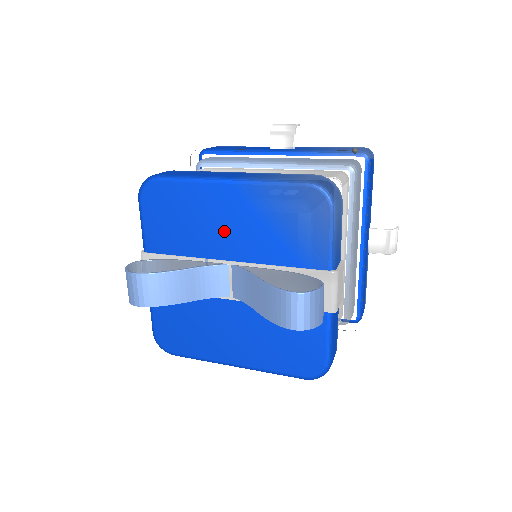
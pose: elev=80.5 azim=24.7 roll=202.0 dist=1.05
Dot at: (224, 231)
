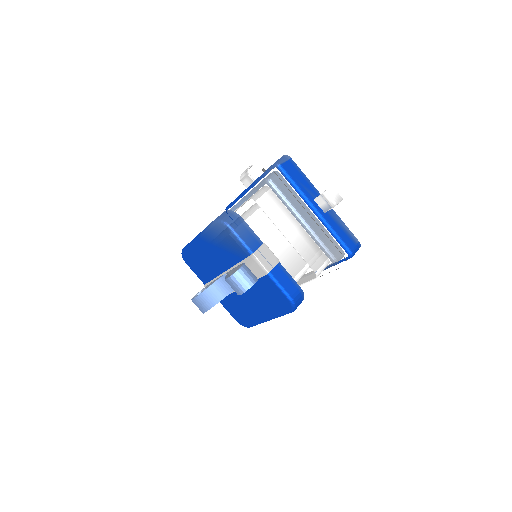
Dot at: (213, 260)
